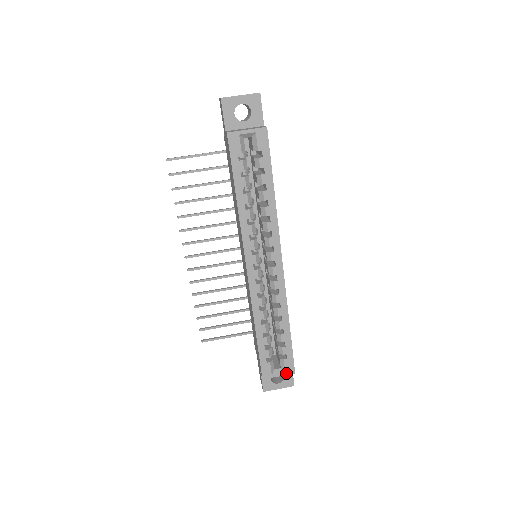
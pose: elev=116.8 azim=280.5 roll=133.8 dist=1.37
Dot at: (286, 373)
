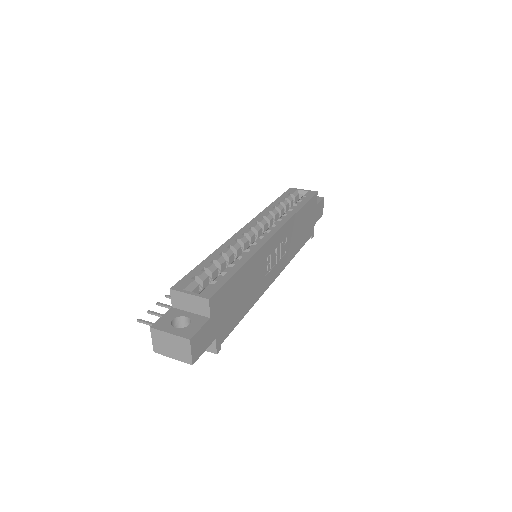
Dot at: (200, 295)
